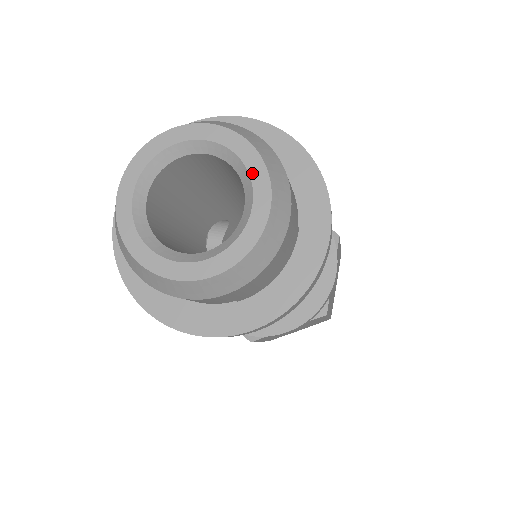
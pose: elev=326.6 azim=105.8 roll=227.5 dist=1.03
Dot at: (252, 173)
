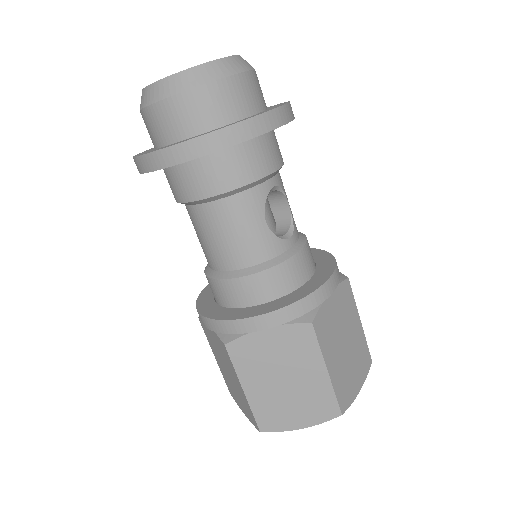
Dot at: occluded
